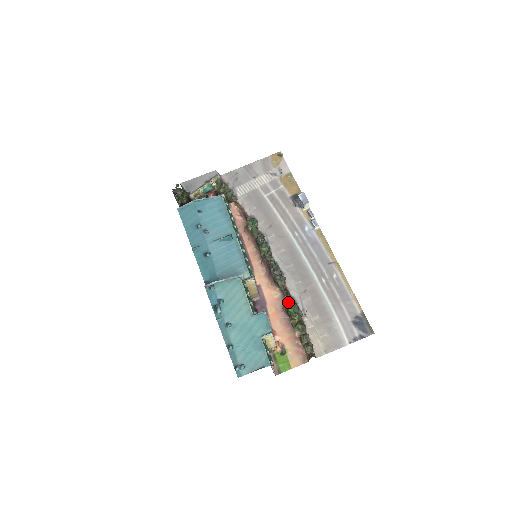
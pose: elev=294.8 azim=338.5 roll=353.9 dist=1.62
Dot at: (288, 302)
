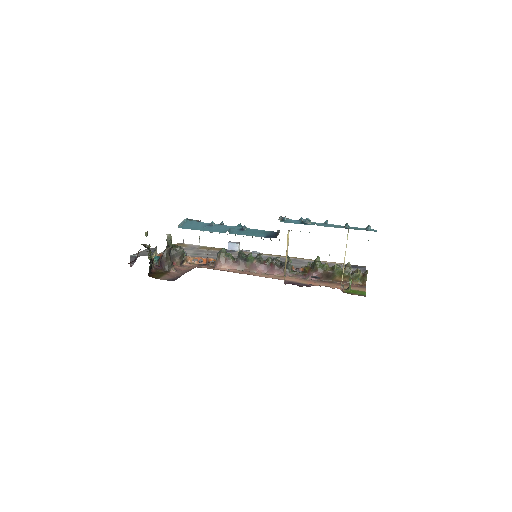
Dot at: (309, 267)
